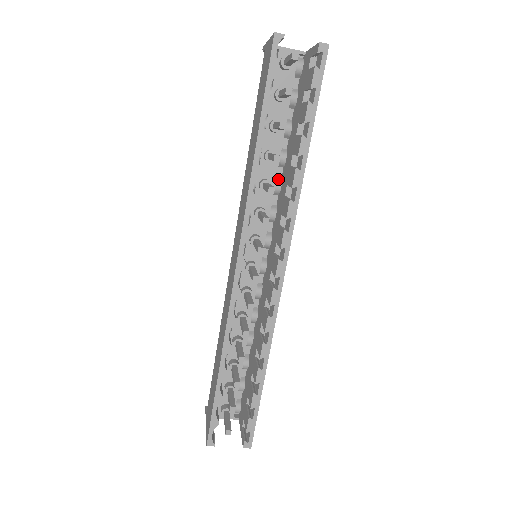
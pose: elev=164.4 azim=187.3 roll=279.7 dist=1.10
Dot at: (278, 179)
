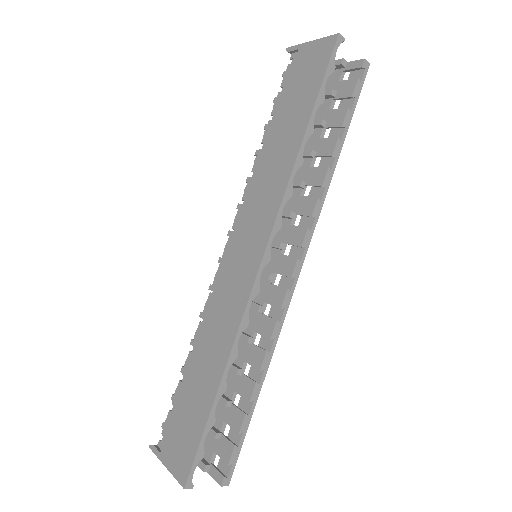
Dot at: occluded
